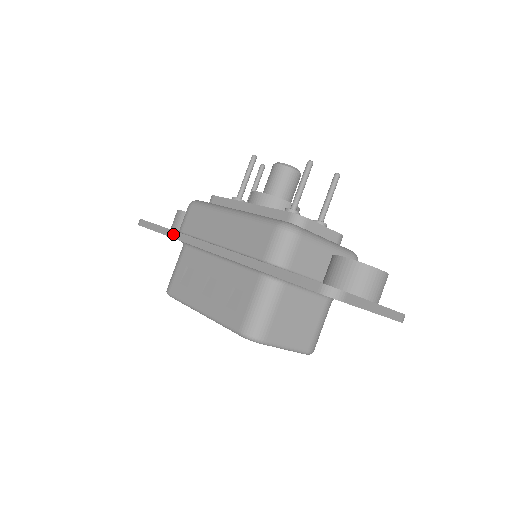
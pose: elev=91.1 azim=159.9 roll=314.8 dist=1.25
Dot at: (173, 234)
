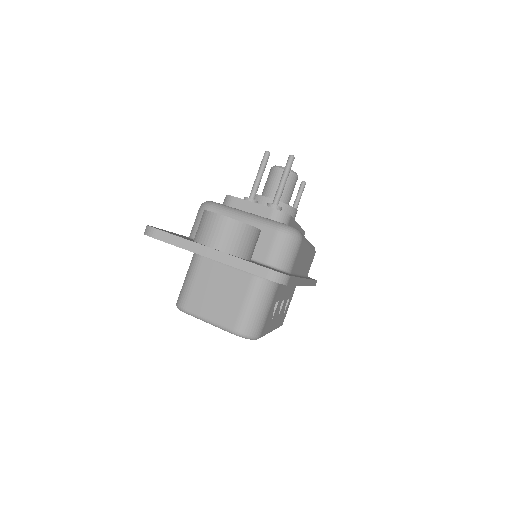
Dot at: occluded
